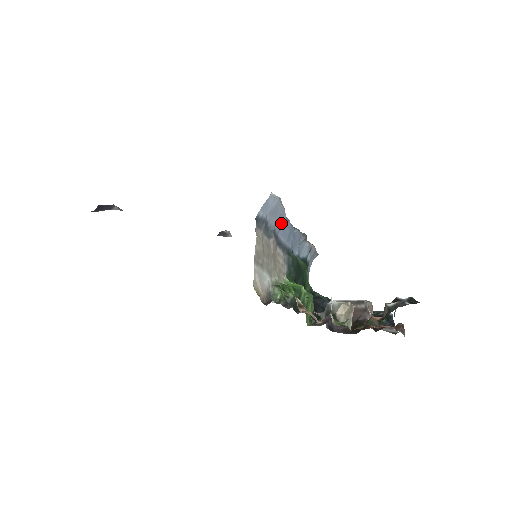
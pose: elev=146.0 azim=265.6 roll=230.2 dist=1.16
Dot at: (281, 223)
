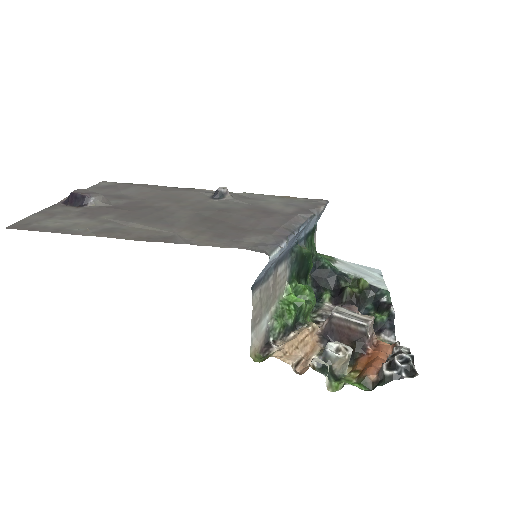
Dot at: occluded
